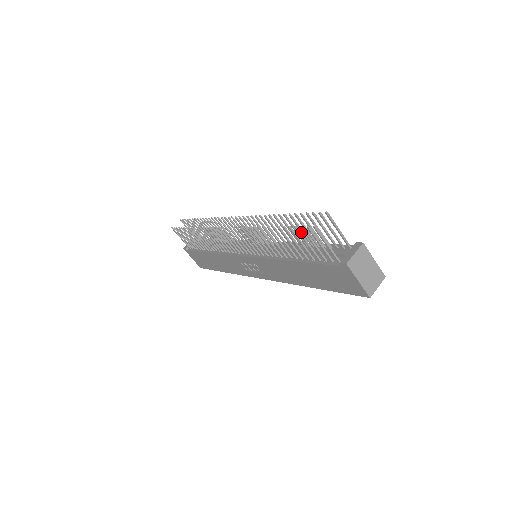
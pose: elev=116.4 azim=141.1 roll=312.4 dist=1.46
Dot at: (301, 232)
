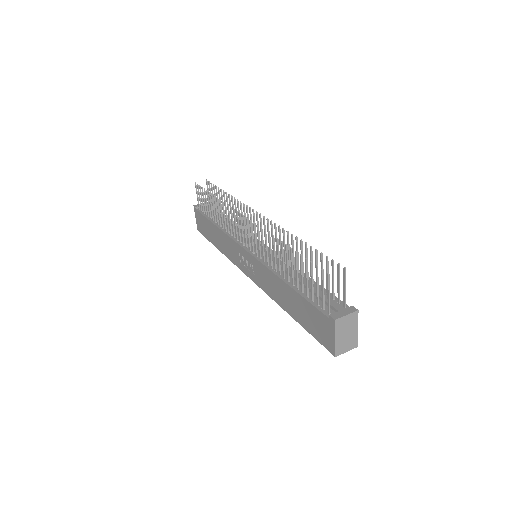
Dot at: occluded
